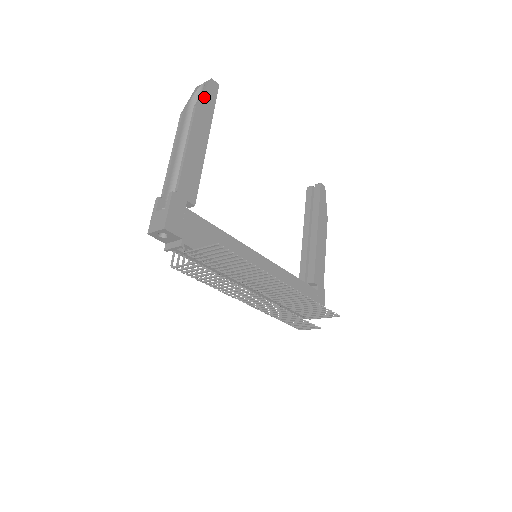
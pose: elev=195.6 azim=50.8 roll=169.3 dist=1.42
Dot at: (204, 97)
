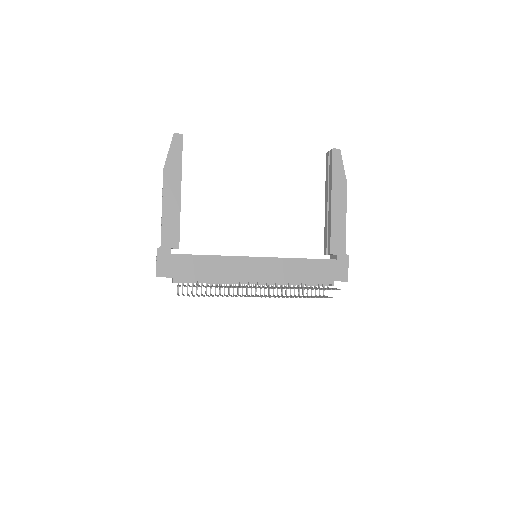
Dot at: (170, 155)
